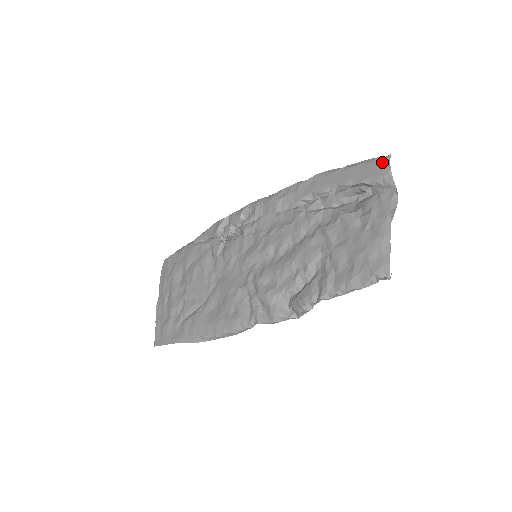
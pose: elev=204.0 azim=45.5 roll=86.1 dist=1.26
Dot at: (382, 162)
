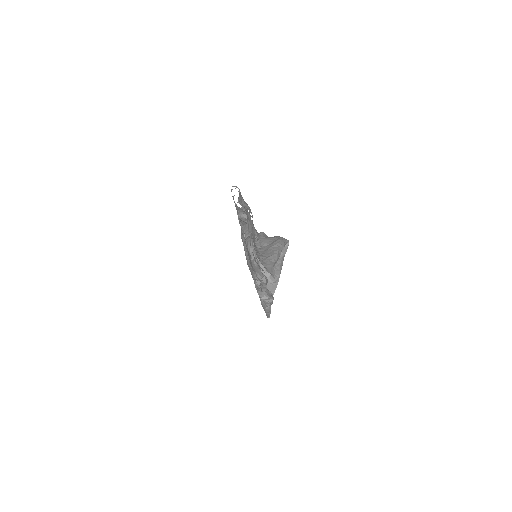
Dot at: occluded
